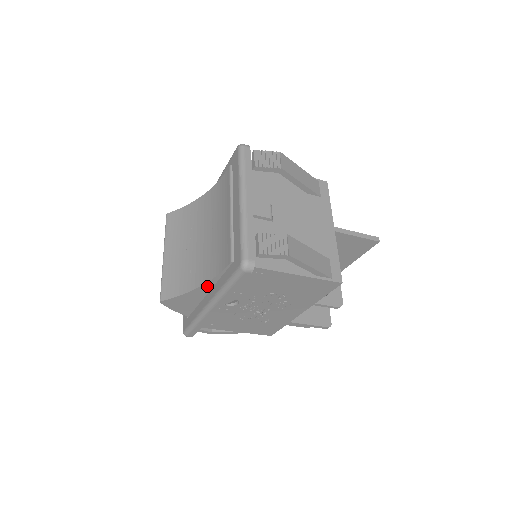
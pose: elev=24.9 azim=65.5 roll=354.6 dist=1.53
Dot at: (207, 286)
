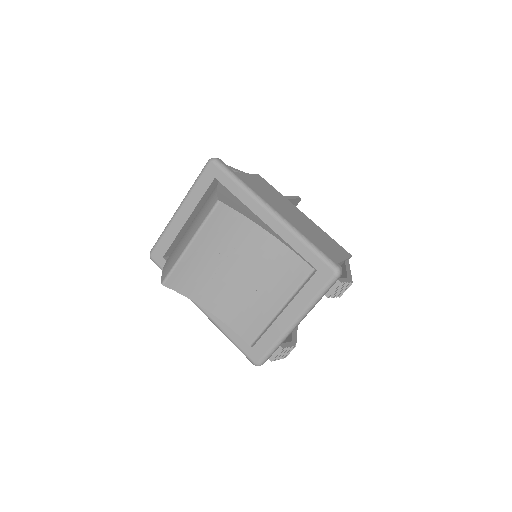
Dot at: (213, 311)
